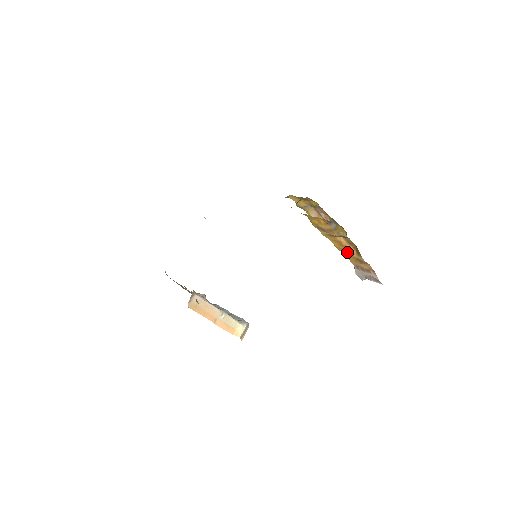
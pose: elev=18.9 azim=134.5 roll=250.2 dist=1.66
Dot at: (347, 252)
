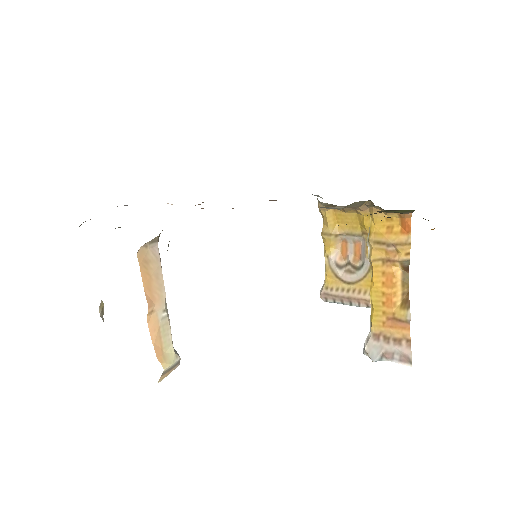
Dot at: (385, 301)
